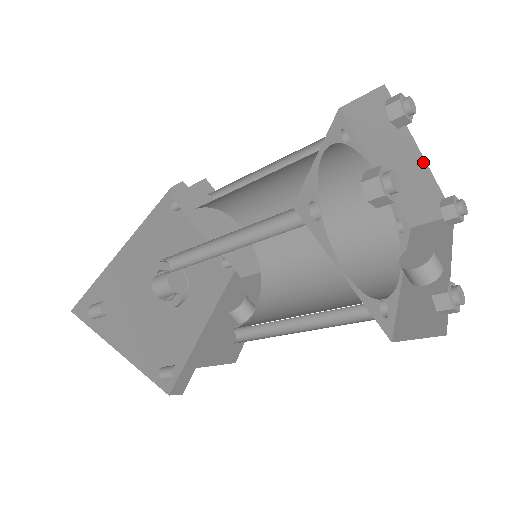
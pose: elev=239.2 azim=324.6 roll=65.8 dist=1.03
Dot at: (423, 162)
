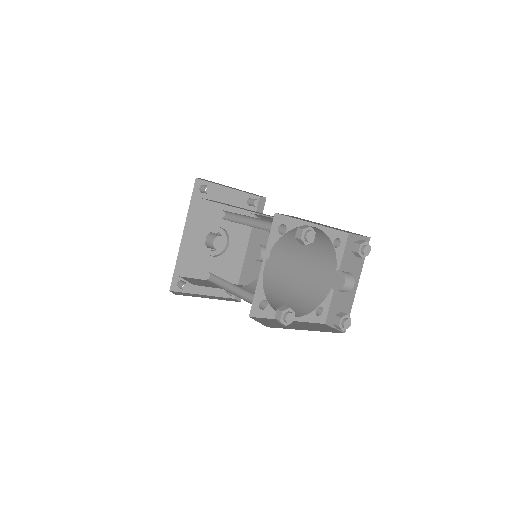
Dot at: occluded
